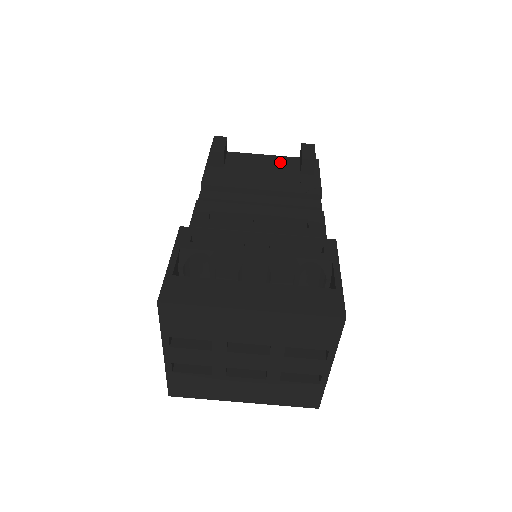
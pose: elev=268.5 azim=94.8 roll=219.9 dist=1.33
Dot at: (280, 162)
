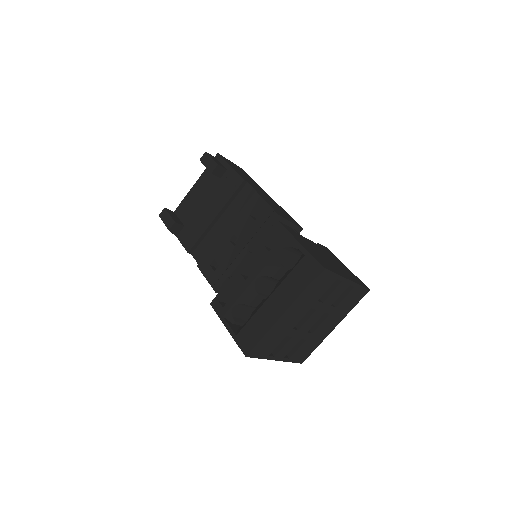
Dot at: (203, 183)
